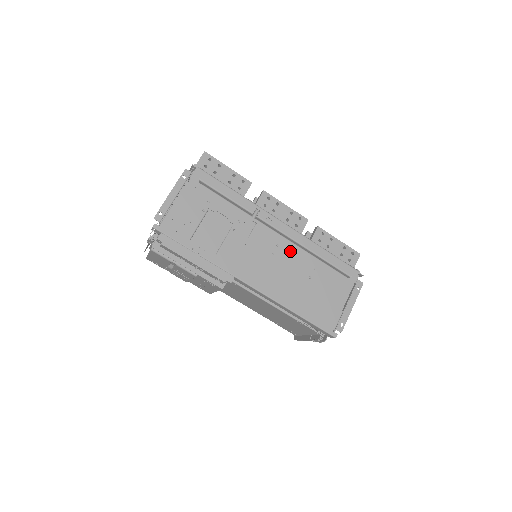
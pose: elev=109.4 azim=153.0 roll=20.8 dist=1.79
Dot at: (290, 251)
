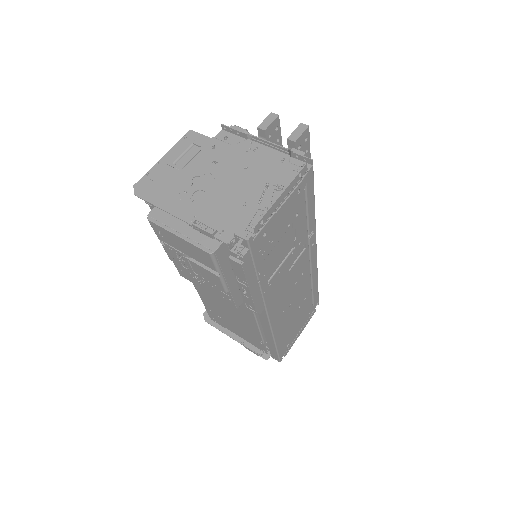
Dot at: (305, 280)
